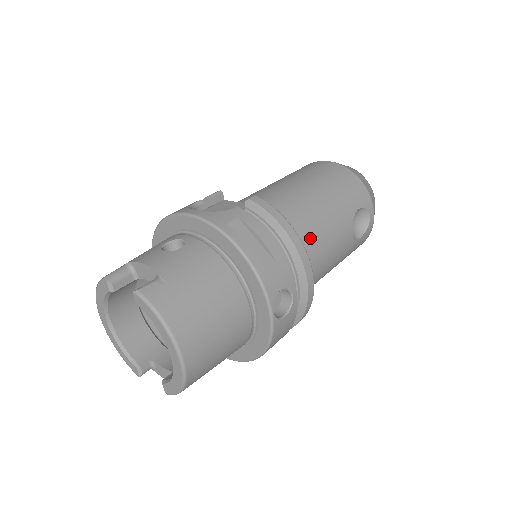
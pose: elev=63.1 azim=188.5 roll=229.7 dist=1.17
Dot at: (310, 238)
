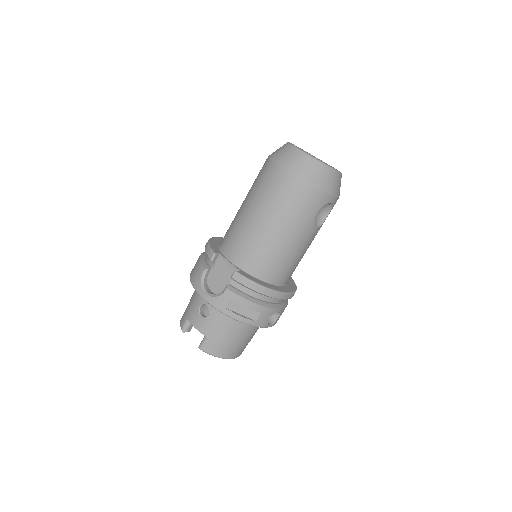
Dot at: (282, 266)
